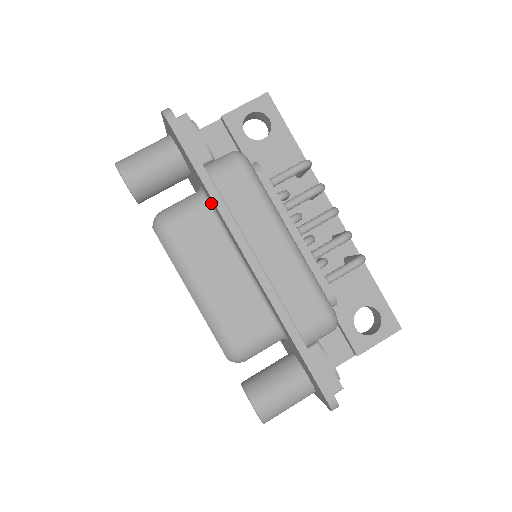
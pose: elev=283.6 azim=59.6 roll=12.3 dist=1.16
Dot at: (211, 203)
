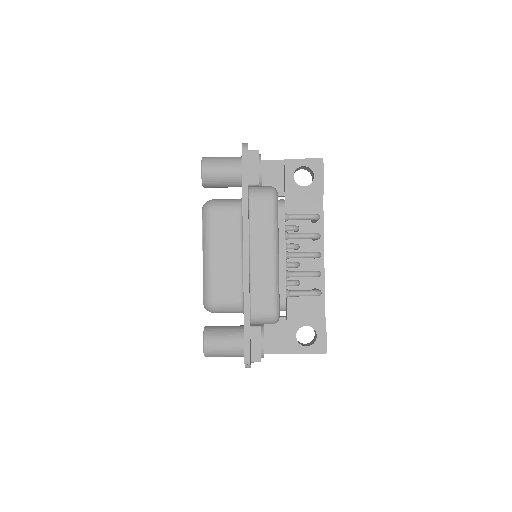
Dot at: occluded
